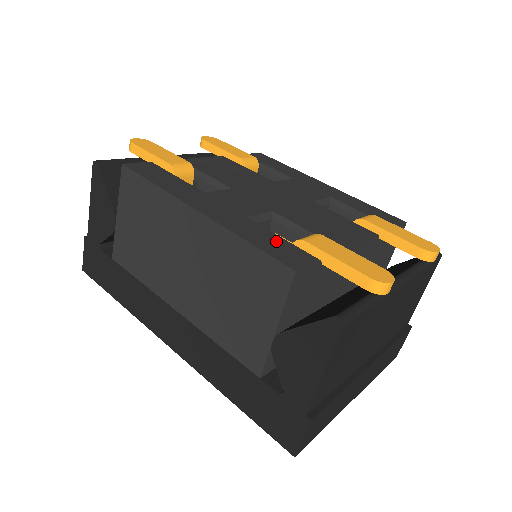
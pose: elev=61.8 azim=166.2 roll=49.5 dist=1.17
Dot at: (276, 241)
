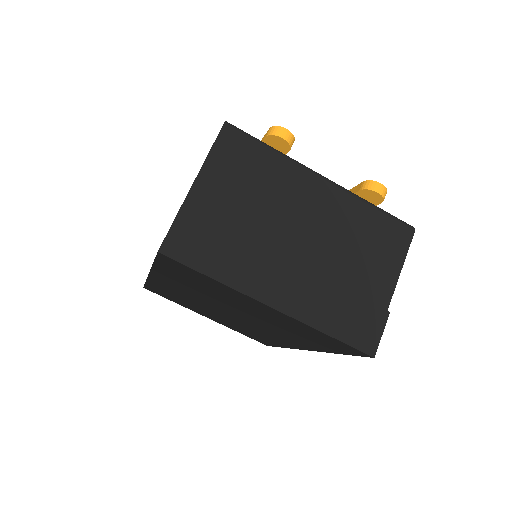
Dot at: occluded
